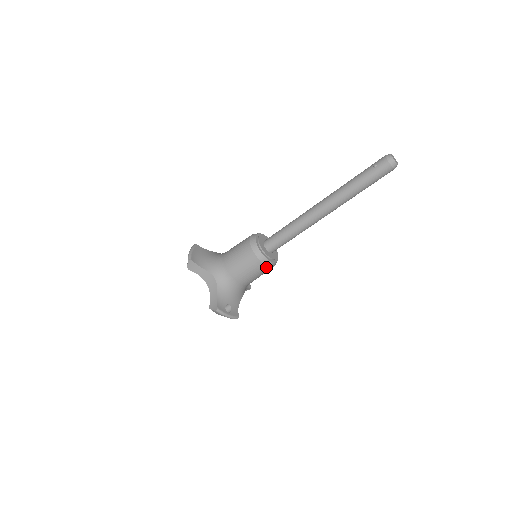
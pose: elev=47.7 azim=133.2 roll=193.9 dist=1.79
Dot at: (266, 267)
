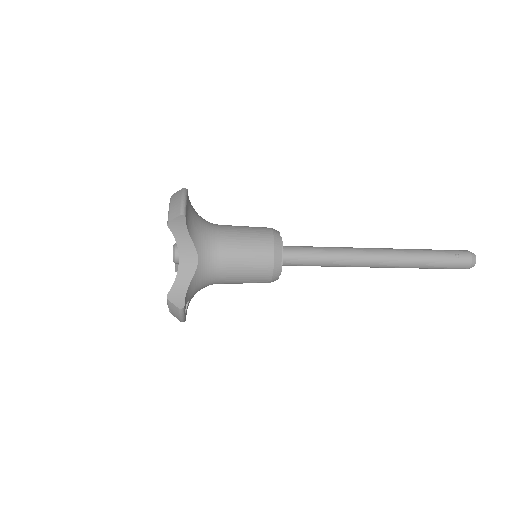
Dot at: (268, 281)
